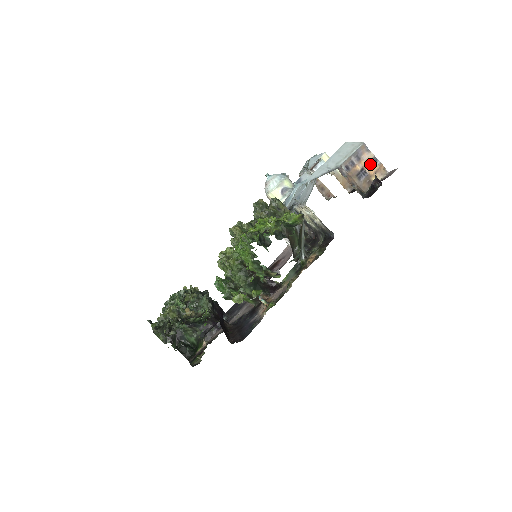
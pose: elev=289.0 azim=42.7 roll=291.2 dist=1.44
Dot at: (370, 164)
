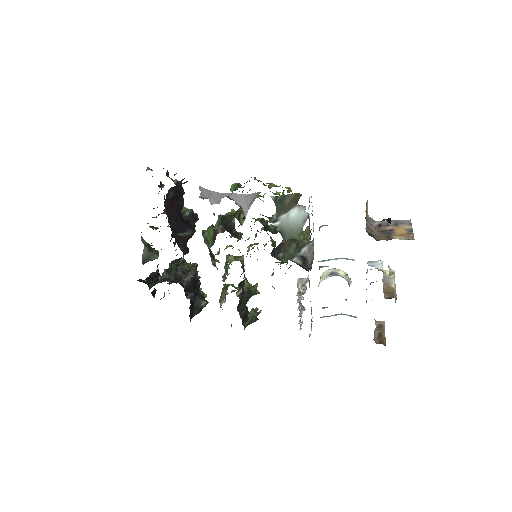
Dot at: (402, 230)
